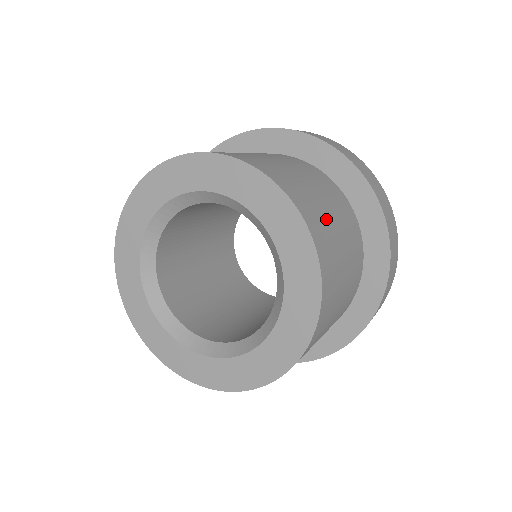
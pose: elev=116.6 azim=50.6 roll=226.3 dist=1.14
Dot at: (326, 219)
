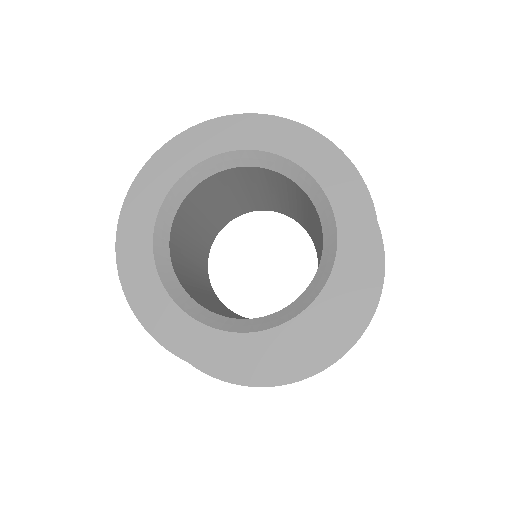
Dot at: occluded
